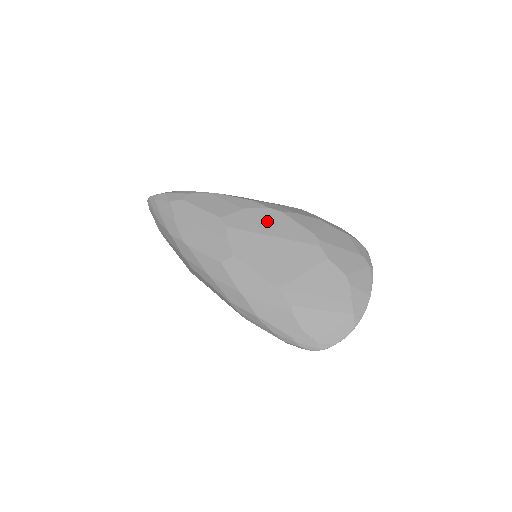
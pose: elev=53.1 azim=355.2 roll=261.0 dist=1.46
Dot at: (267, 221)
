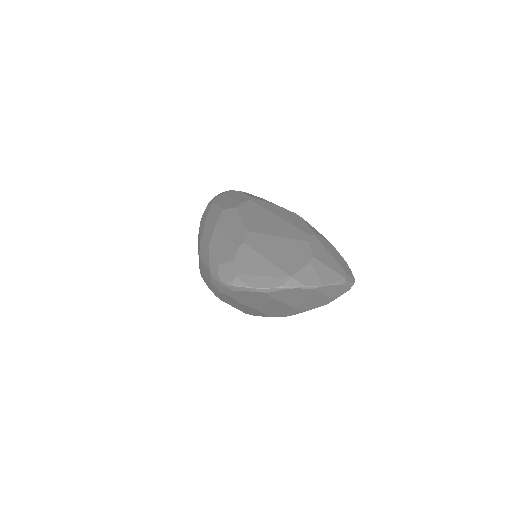
Dot at: (284, 213)
